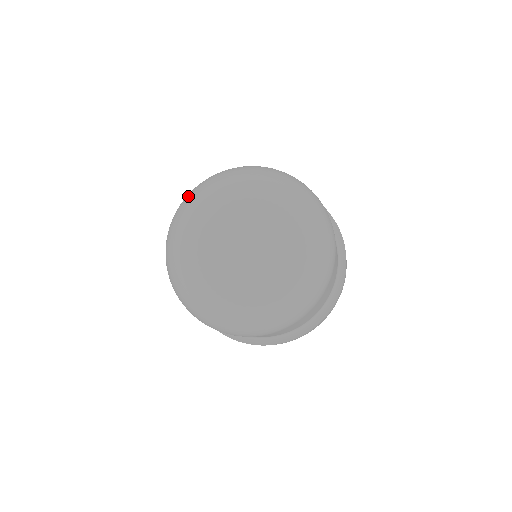
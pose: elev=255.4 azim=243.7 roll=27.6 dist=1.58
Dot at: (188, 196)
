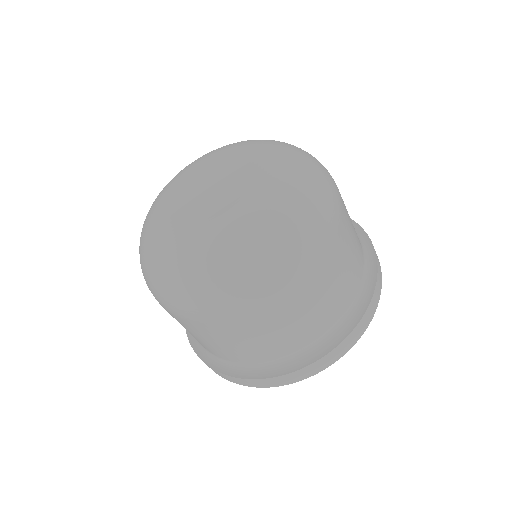
Dot at: occluded
